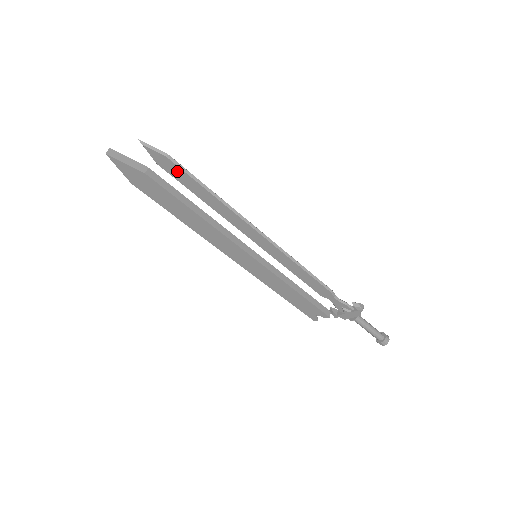
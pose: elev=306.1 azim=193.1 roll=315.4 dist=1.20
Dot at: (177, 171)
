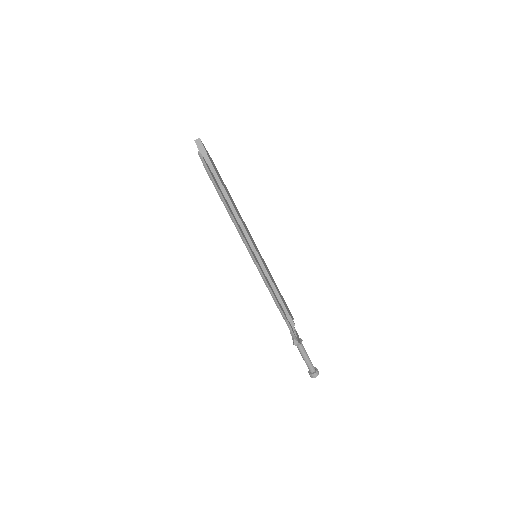
Dot at: (212, 181)
